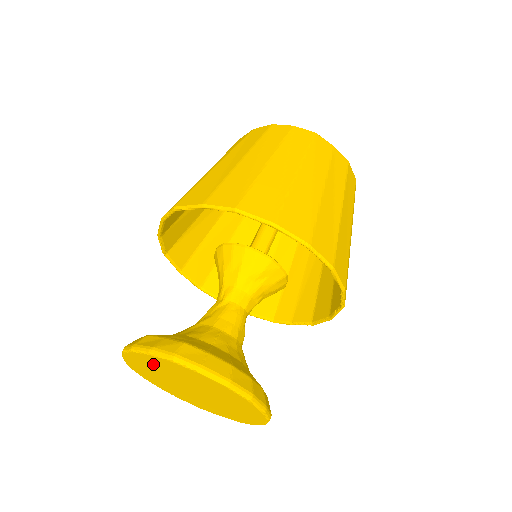
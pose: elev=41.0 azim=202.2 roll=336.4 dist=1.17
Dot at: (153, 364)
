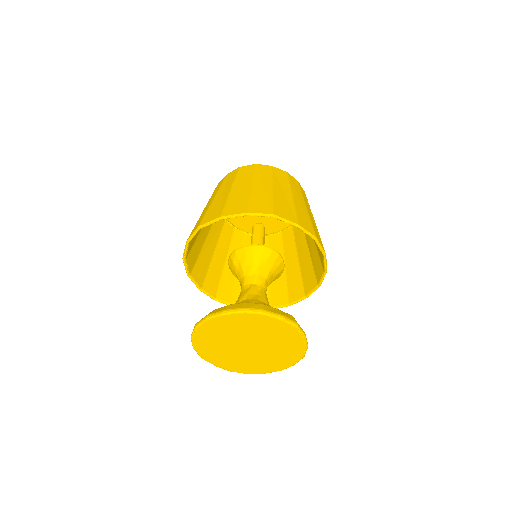
Dot at: (261, 325)
